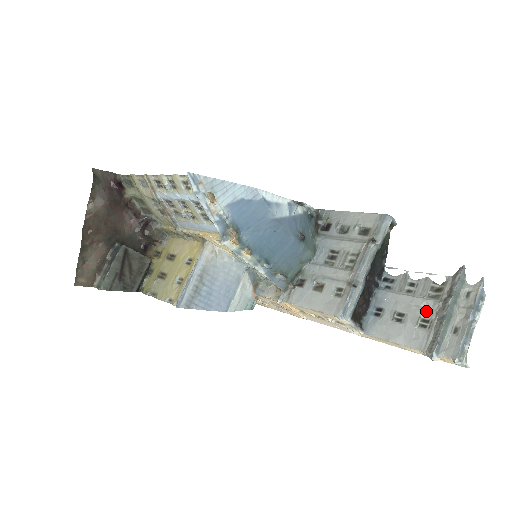
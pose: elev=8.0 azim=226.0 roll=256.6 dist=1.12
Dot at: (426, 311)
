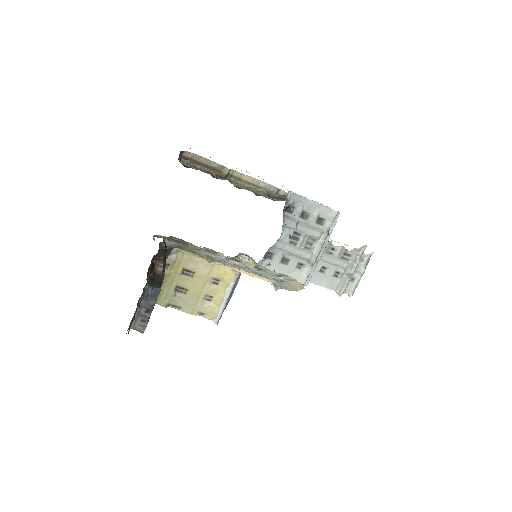
Dot at: (339, 268)
